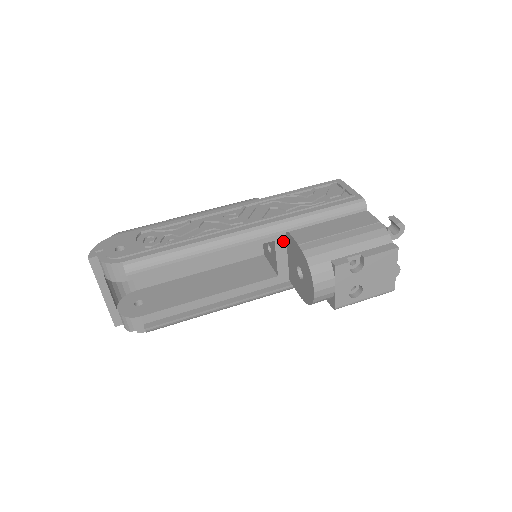
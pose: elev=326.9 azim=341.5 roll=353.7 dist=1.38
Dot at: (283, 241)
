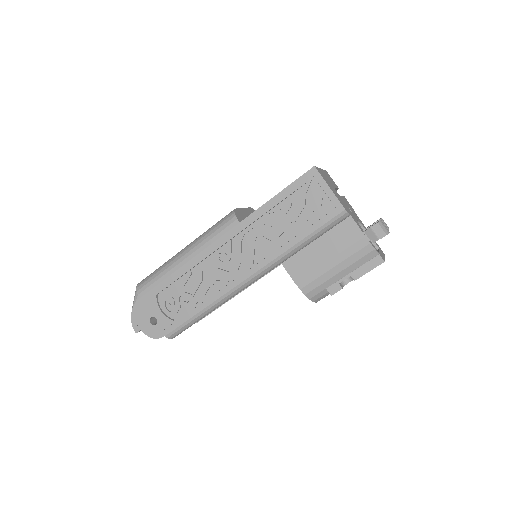
Dot at: occluded
